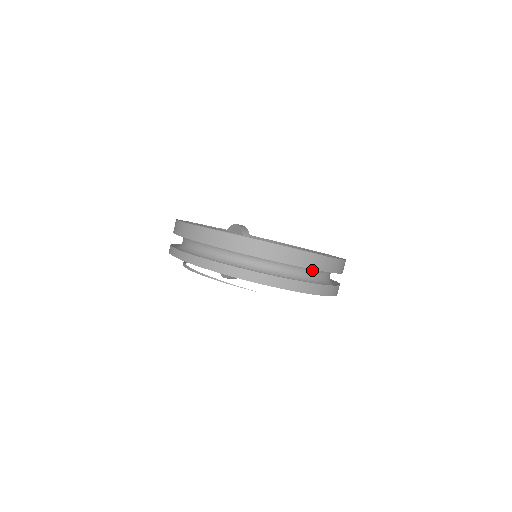
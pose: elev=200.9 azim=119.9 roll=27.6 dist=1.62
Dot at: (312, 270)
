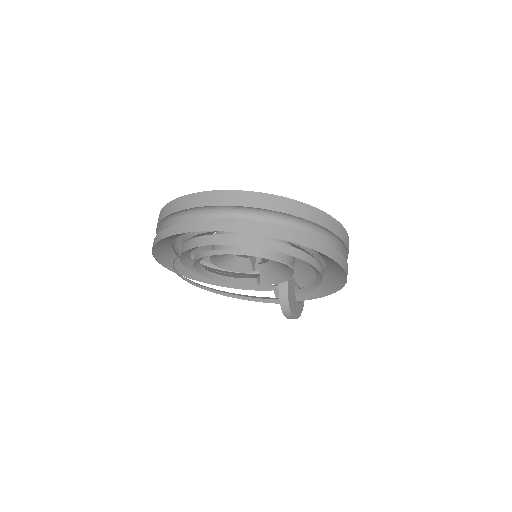
Dot at: (236, 214)
